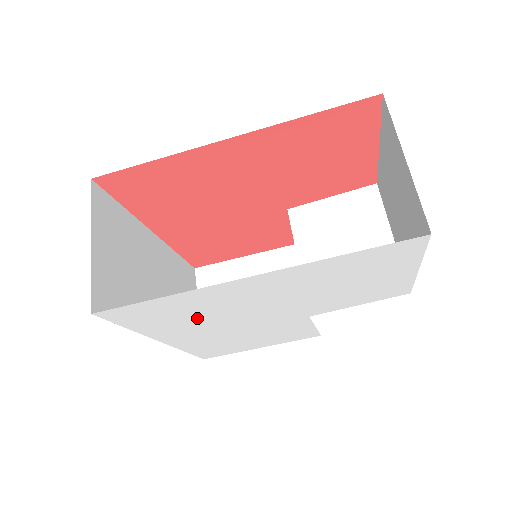
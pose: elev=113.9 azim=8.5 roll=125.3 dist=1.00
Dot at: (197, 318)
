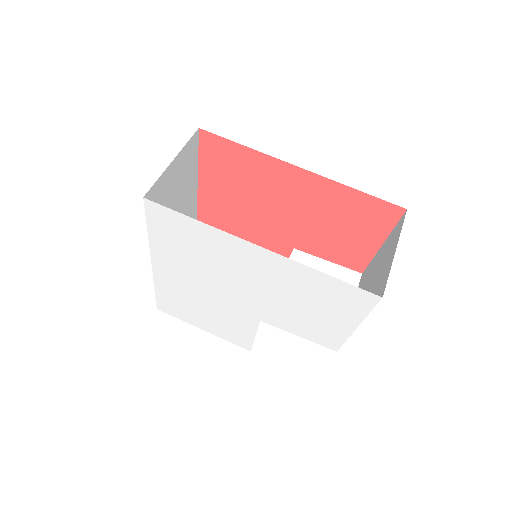
Dot at: (195, 258)
